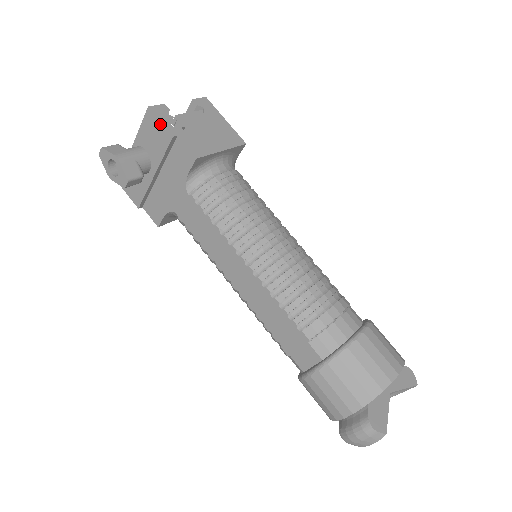
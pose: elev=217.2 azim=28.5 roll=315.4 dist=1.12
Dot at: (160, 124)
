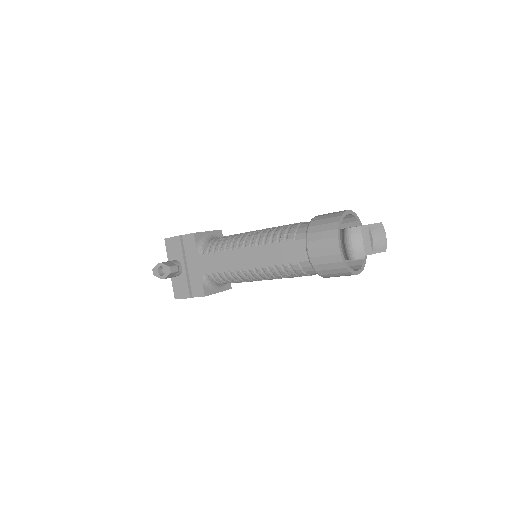
Dot at: (172, 238)
